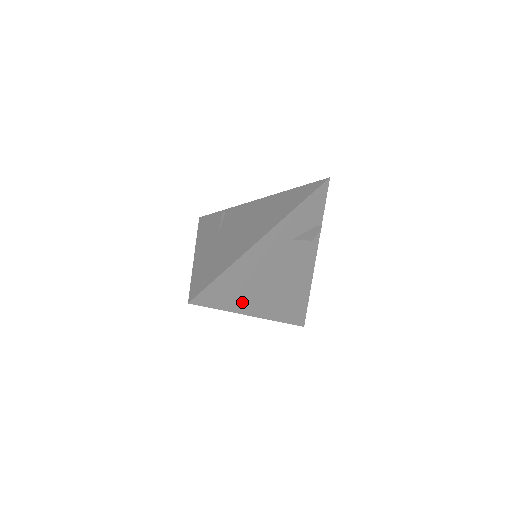
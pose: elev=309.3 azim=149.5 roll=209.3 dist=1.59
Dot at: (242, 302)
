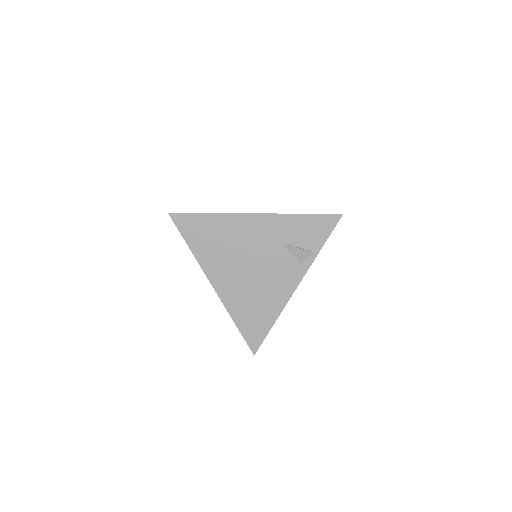
Dot at: (209, 258)
